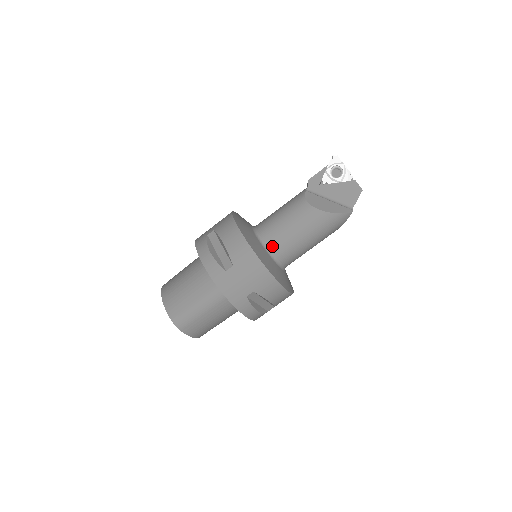
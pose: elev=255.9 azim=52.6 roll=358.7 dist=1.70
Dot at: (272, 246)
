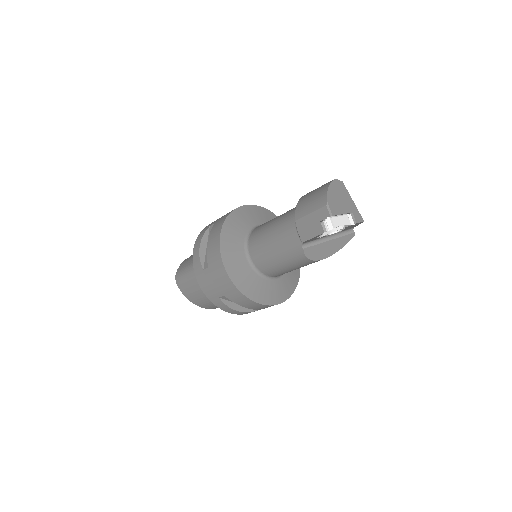
Dot at: occluded
